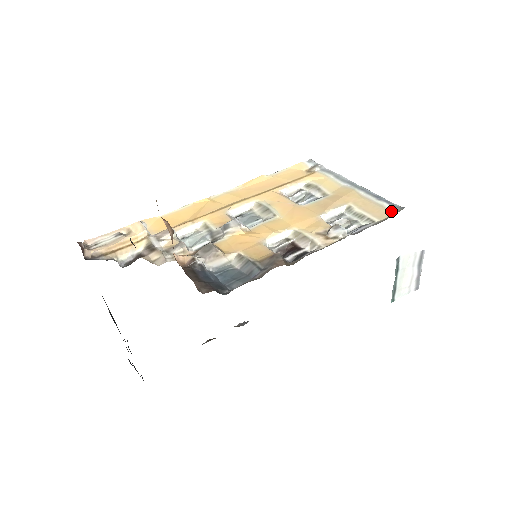
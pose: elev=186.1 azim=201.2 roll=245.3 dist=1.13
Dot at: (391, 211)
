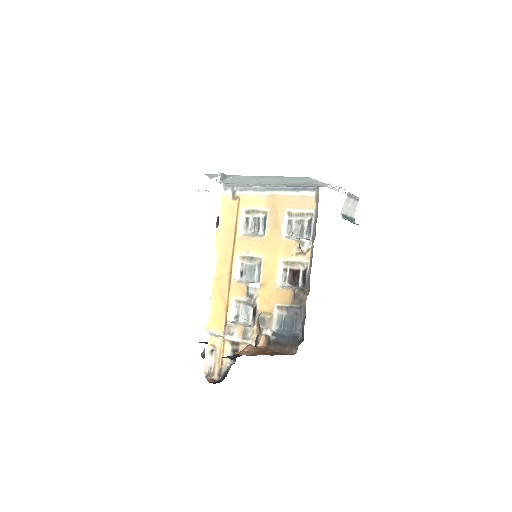
Dot at: (313, 196)
